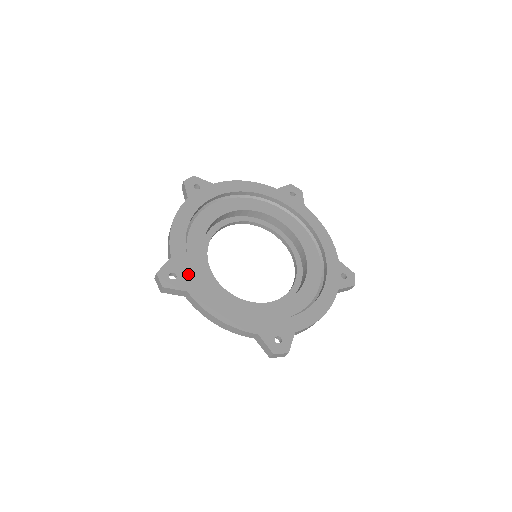
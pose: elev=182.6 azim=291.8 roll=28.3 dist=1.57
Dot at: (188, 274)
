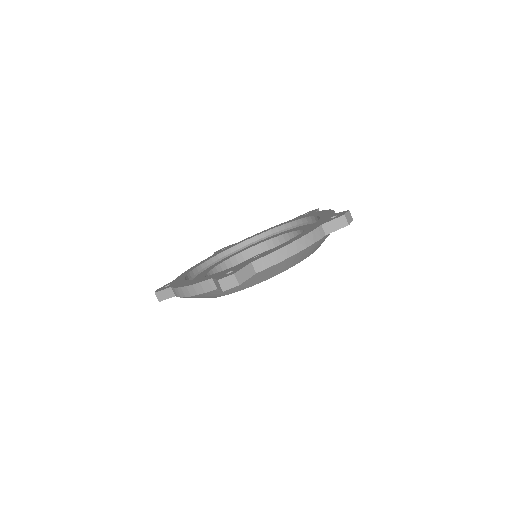
Dot at: (180, 280)
